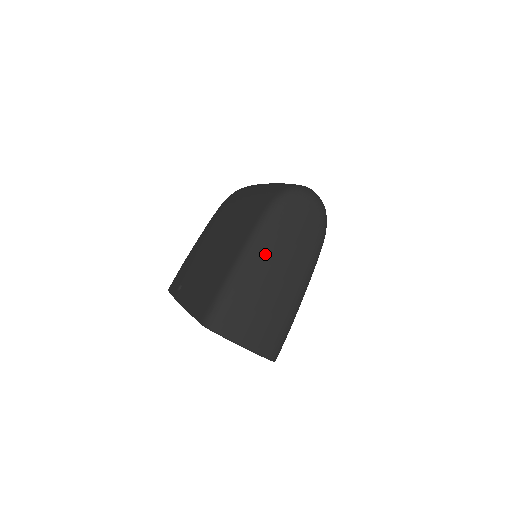
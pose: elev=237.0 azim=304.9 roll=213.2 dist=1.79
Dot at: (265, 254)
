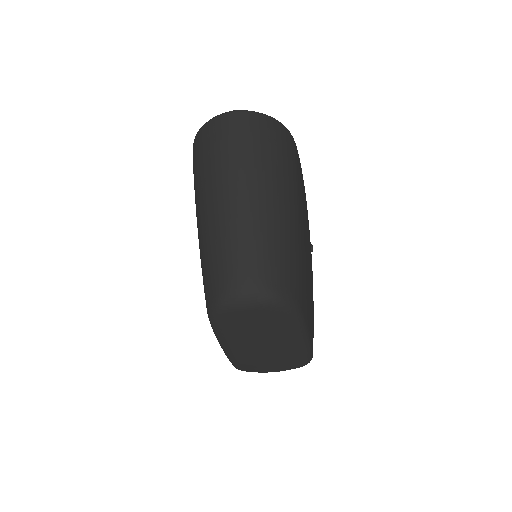
Dot at: (239, 347)
